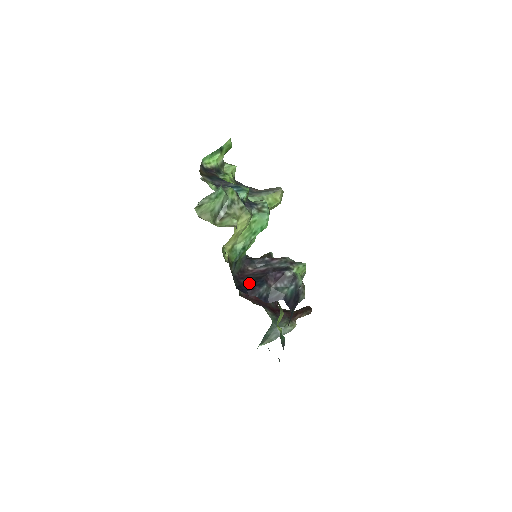
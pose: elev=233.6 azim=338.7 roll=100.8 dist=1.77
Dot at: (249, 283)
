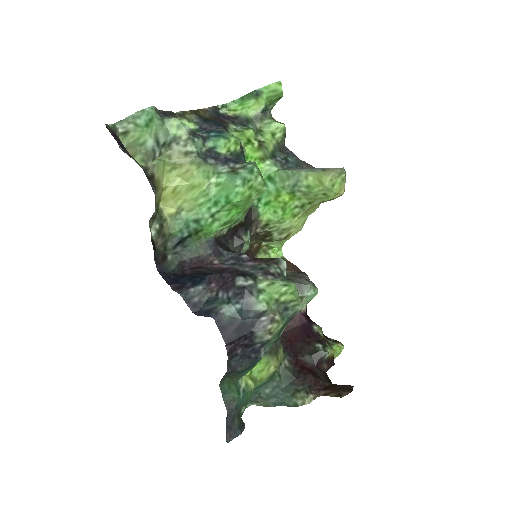
Dot at: (189, 275)
